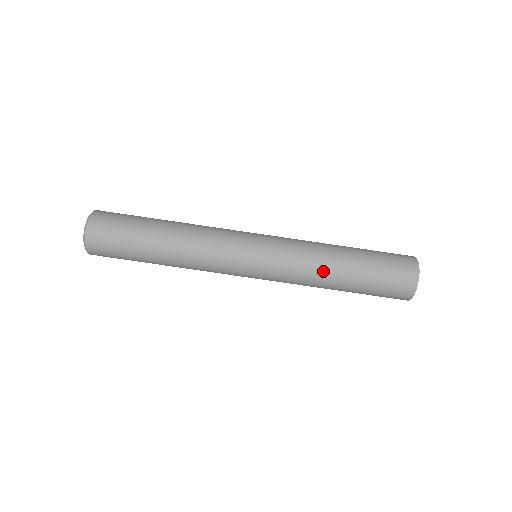
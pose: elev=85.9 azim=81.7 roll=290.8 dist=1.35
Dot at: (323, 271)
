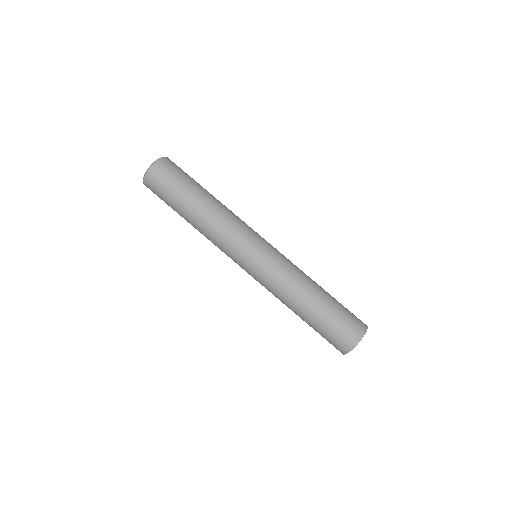
Dot at: (304, 283)
